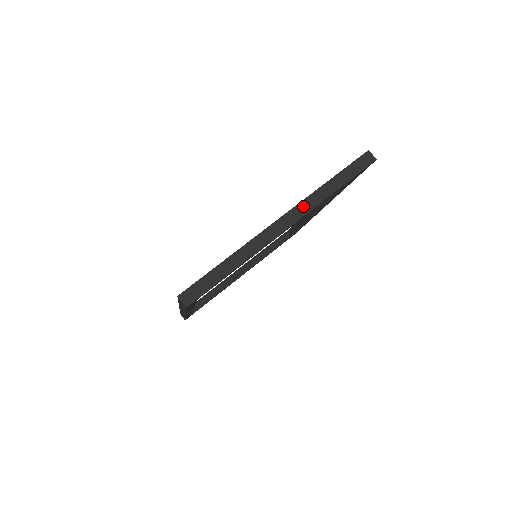
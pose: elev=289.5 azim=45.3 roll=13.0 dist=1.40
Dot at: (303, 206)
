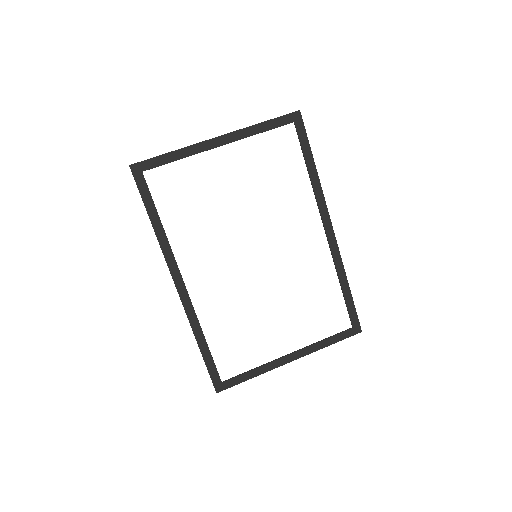
Dot at: (235, 131)
